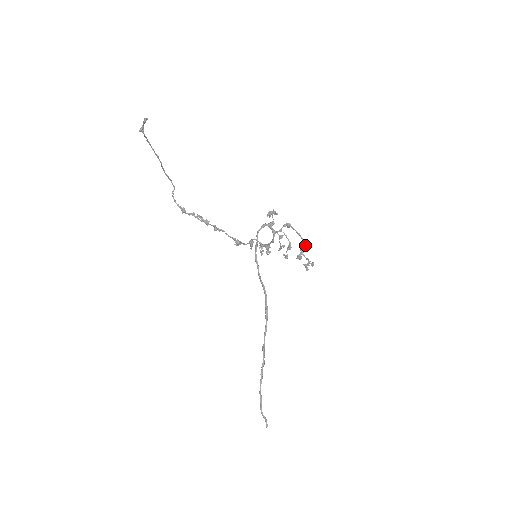
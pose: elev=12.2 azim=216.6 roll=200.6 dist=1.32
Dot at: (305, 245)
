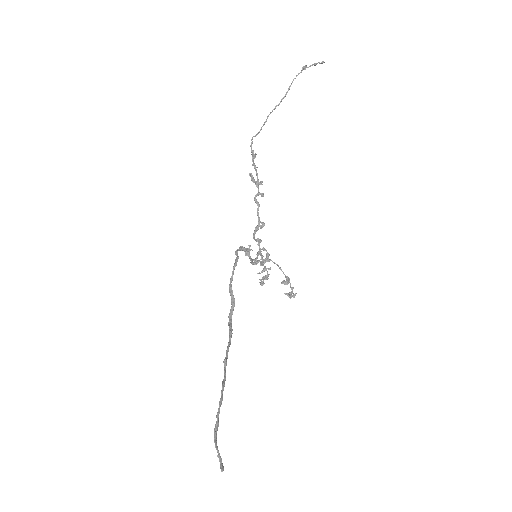
Dot at: occluded
